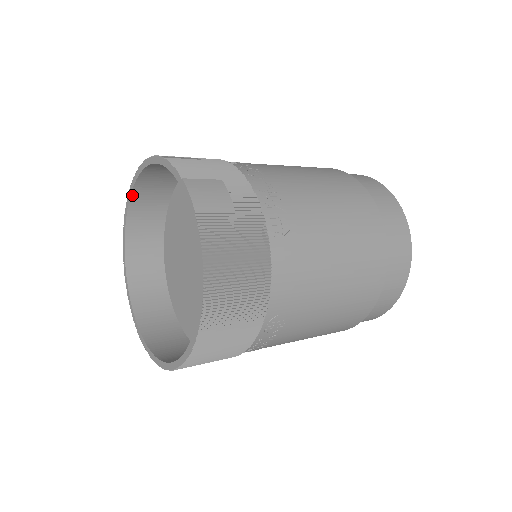
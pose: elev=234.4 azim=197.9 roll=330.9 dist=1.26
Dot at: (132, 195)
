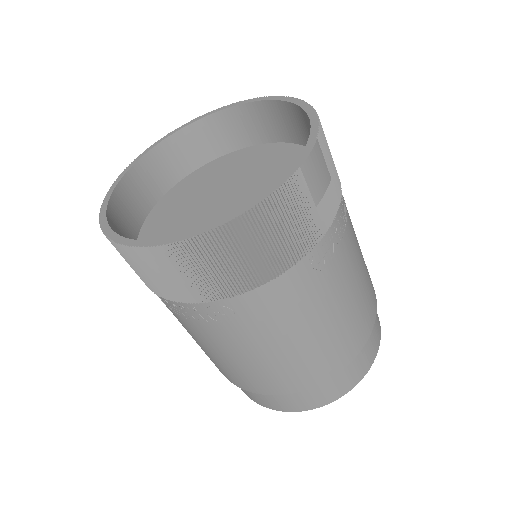
Dot at: (245, 105)
